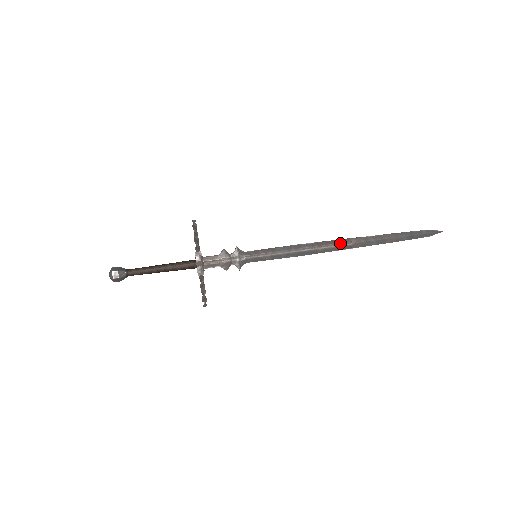
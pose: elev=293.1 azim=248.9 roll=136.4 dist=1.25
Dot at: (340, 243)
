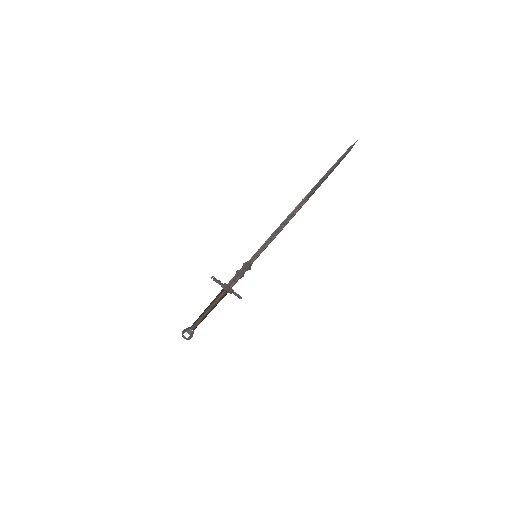
Dot at: (300, 206)
